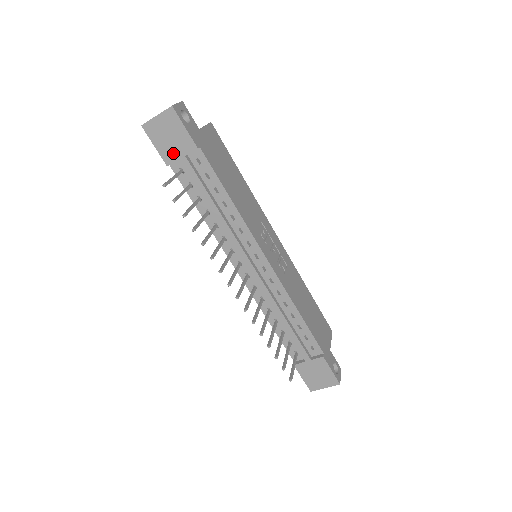
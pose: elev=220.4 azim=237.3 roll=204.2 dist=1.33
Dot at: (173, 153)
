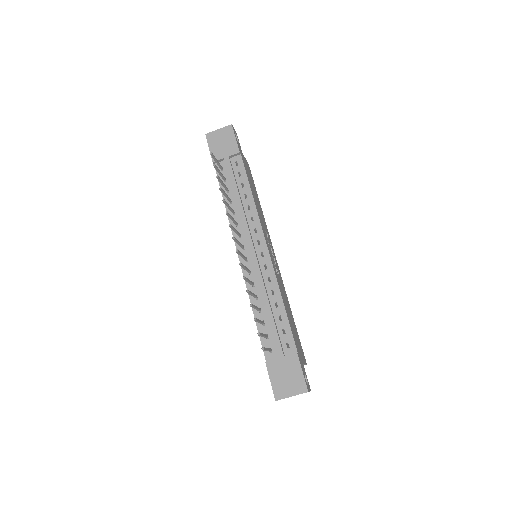
Dot at: (221, 154)
